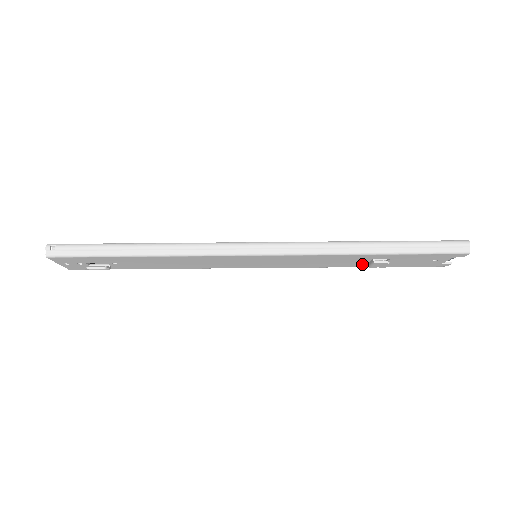
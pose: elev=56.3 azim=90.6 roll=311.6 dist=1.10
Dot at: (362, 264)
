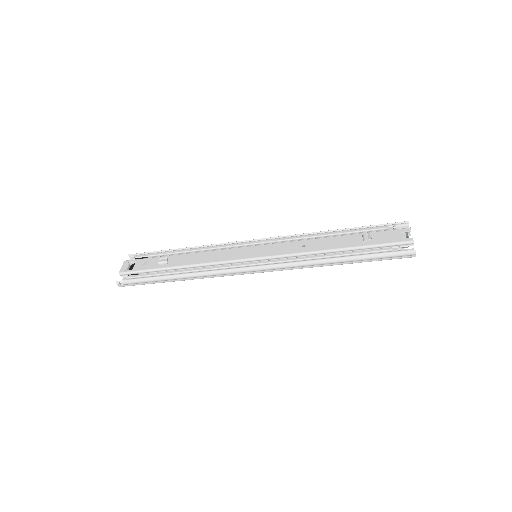
Dot at: occluded
